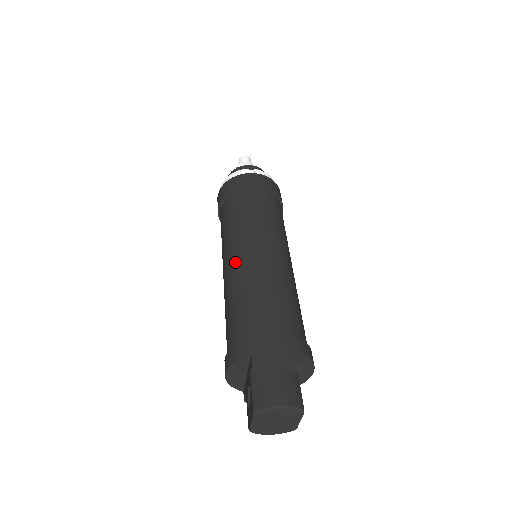
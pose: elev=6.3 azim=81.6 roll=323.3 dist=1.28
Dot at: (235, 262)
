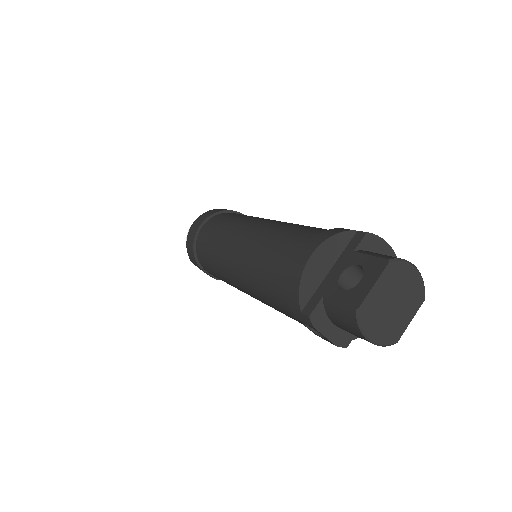
Dot at: (269, 221)
